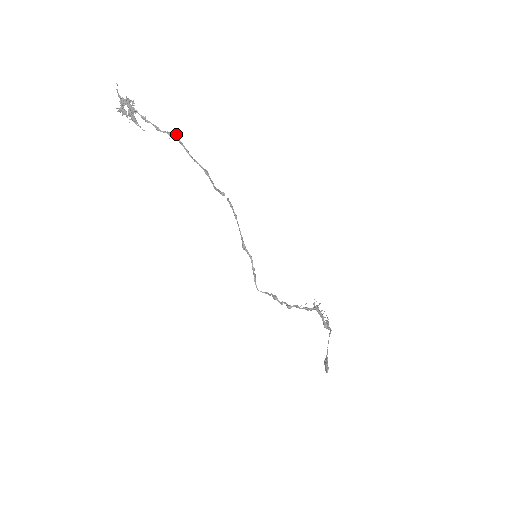
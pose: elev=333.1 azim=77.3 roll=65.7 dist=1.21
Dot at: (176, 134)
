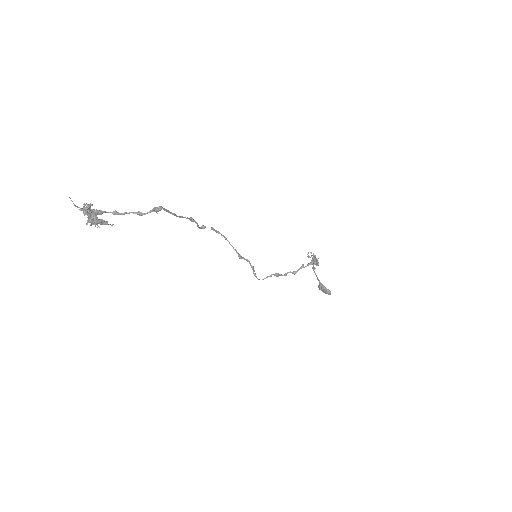
Dot at: (160, 206)
